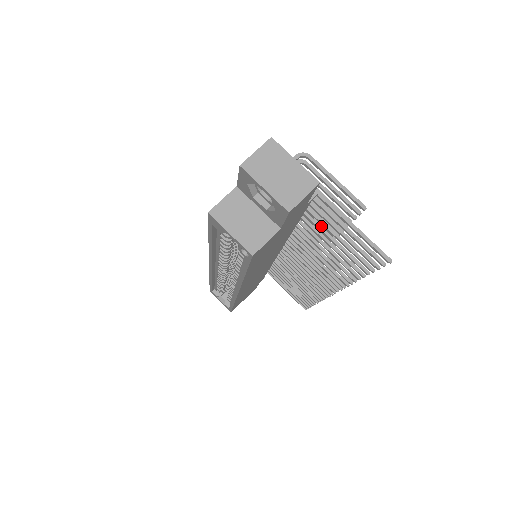
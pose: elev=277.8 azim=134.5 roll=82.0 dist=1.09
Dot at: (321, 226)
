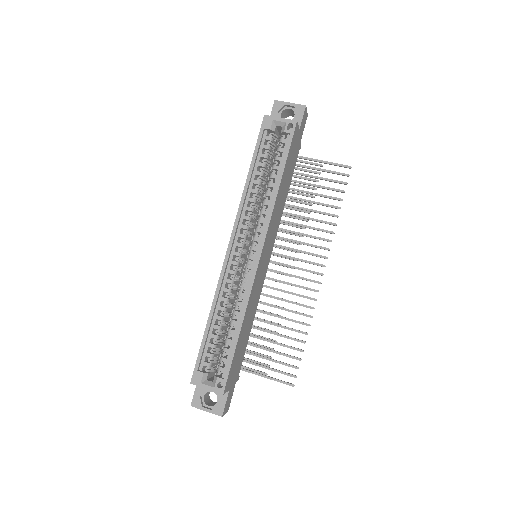
Dot at: (302, 190)
